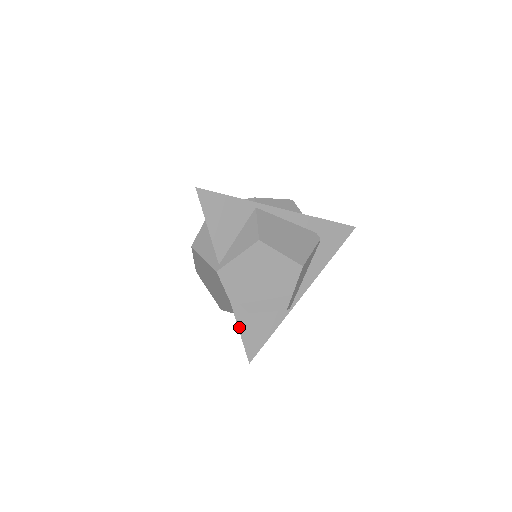
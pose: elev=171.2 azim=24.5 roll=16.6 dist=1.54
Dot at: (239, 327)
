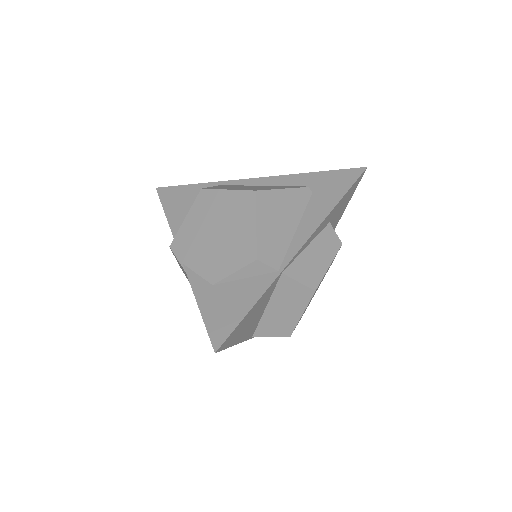
Dot at: (199, 304)
